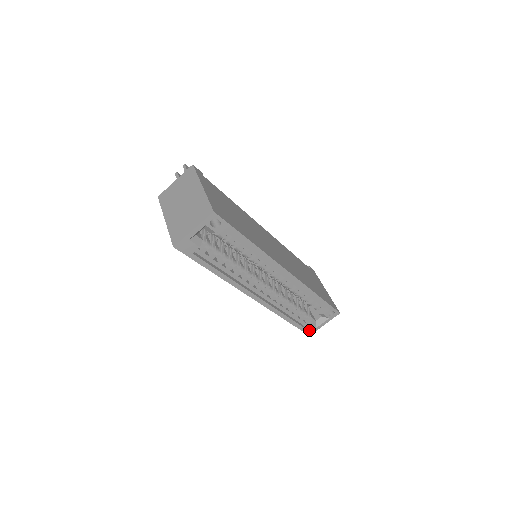
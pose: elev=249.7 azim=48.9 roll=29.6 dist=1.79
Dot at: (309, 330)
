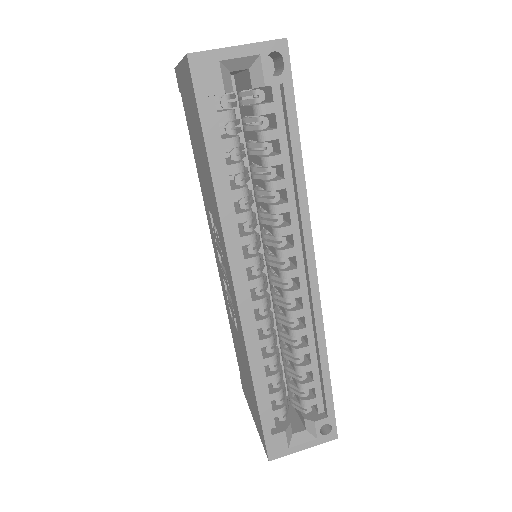
Dot at: (275, 445)
